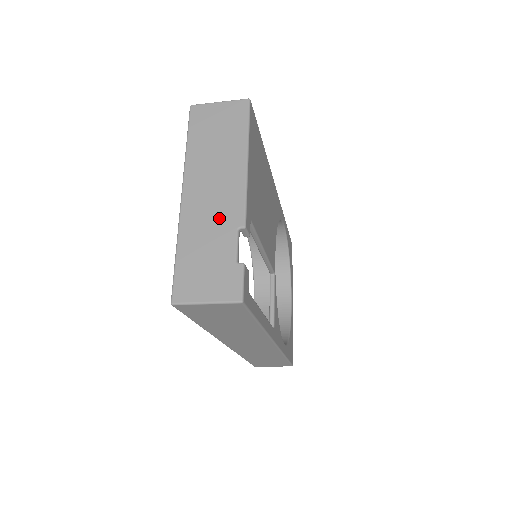
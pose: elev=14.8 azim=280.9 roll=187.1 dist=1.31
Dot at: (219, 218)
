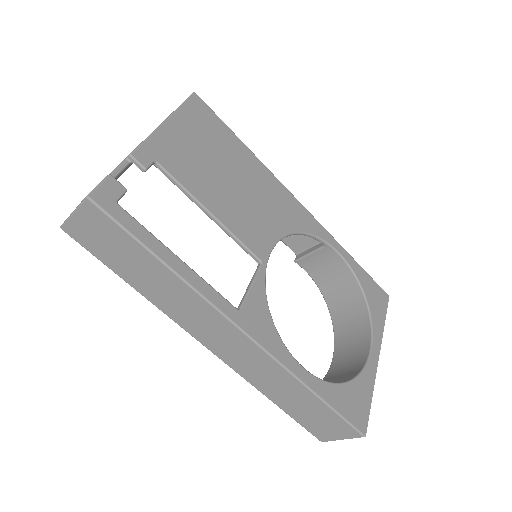
Dot at: occluded
